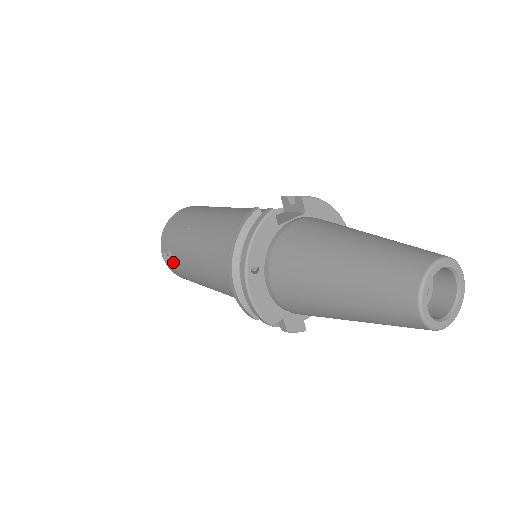
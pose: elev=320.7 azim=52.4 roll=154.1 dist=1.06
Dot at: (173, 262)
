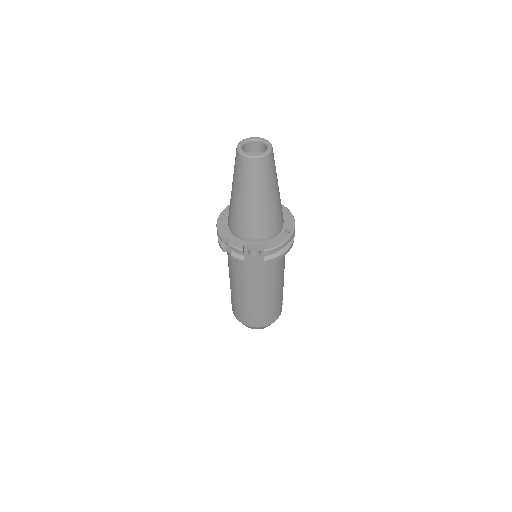
Dot at: occluded
